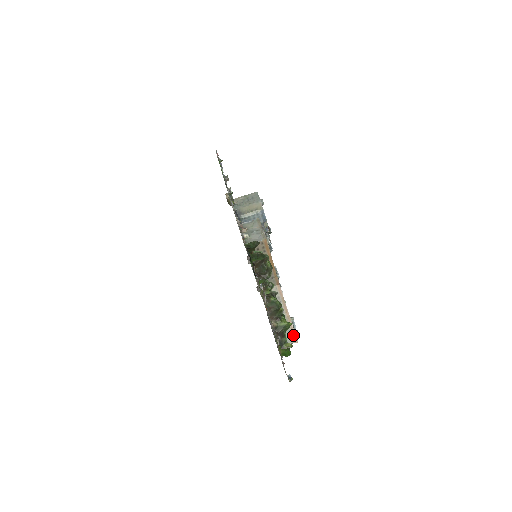
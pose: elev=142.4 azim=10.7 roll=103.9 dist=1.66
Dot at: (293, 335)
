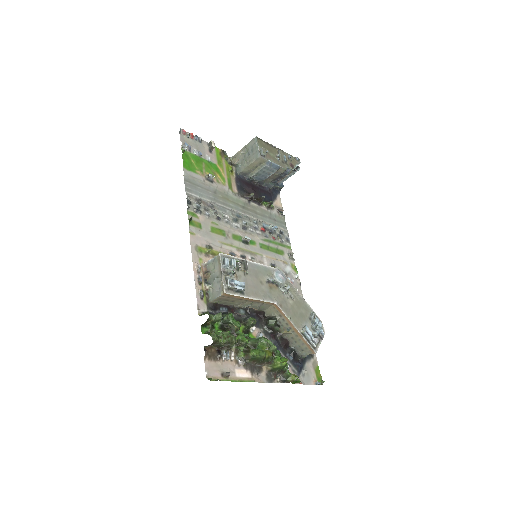
Dot at: (308, 347)
